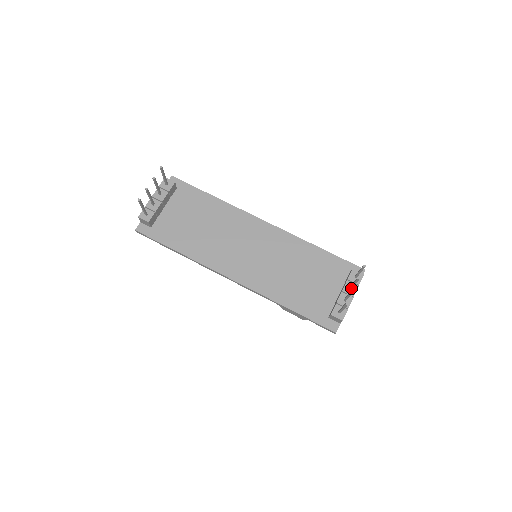
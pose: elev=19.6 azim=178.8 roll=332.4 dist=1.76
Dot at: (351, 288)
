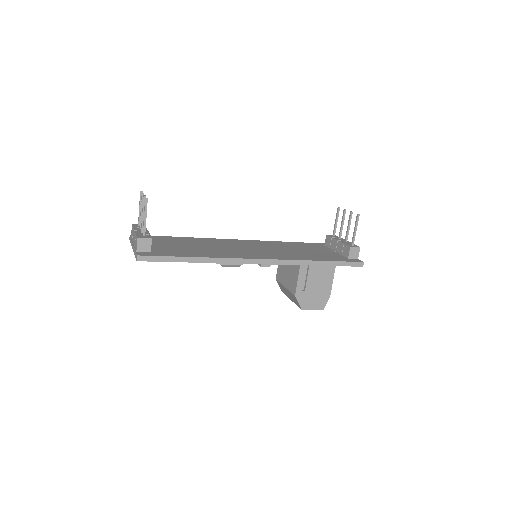
Dot at: occluded
